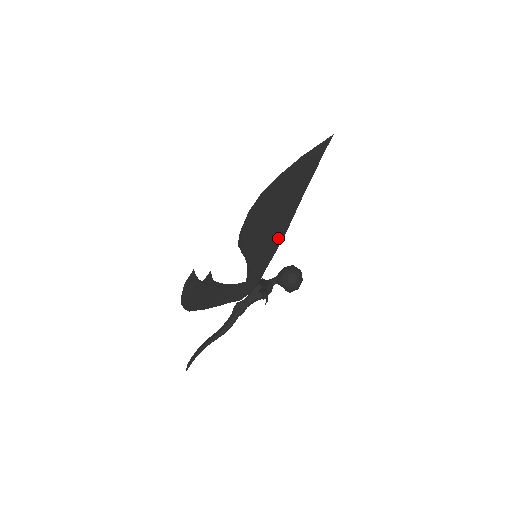
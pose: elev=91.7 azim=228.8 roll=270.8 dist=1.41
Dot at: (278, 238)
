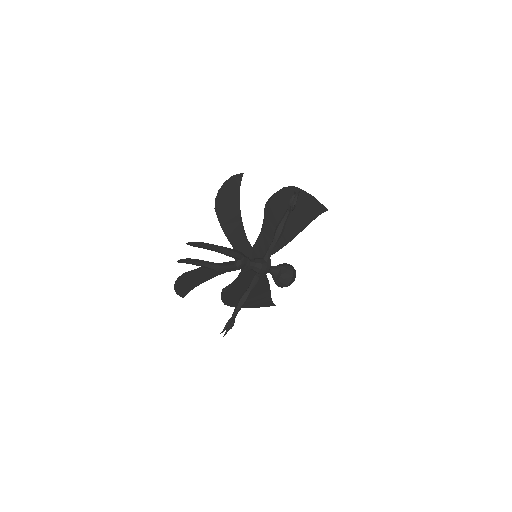
Dot at: (283, 240)
